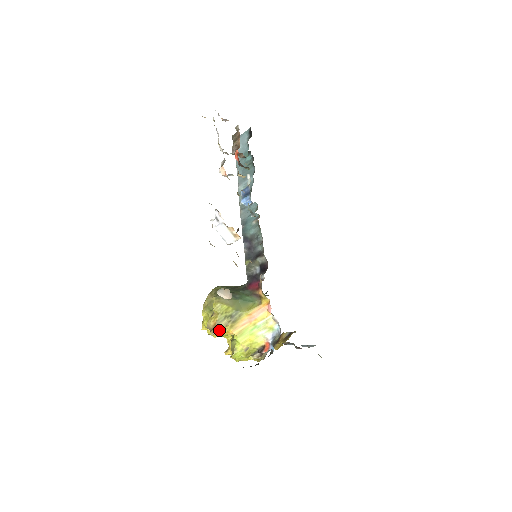
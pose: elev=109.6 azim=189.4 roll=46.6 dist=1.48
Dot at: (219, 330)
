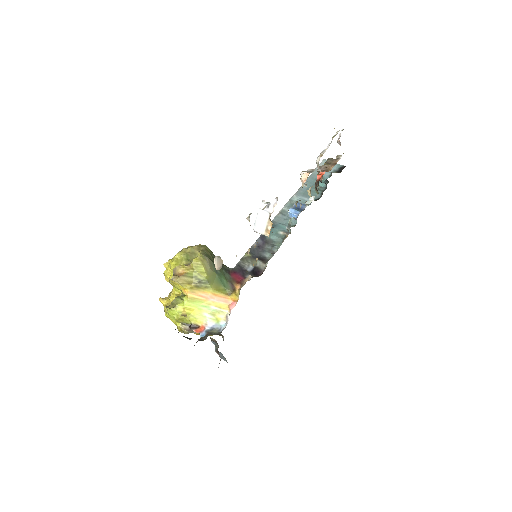
Dot at: (180, 281)
